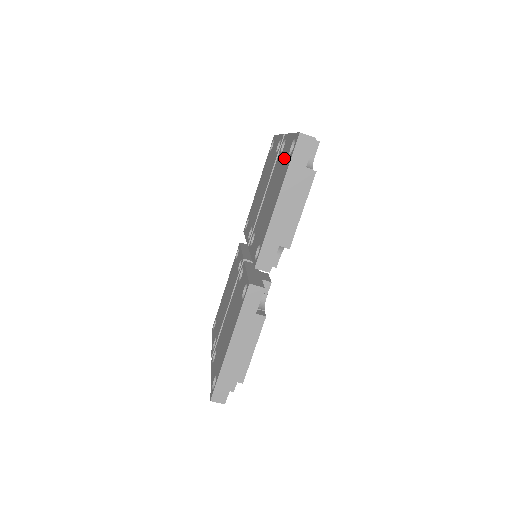
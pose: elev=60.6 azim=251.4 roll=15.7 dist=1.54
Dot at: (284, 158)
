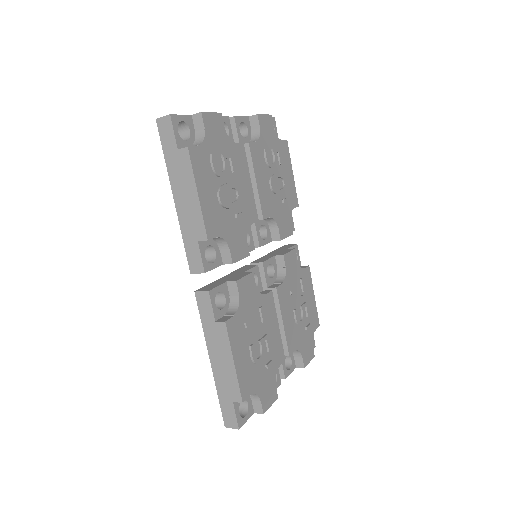
Dot at: occluded
